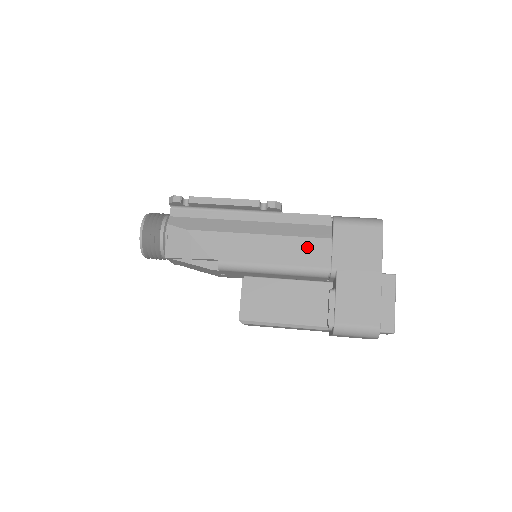
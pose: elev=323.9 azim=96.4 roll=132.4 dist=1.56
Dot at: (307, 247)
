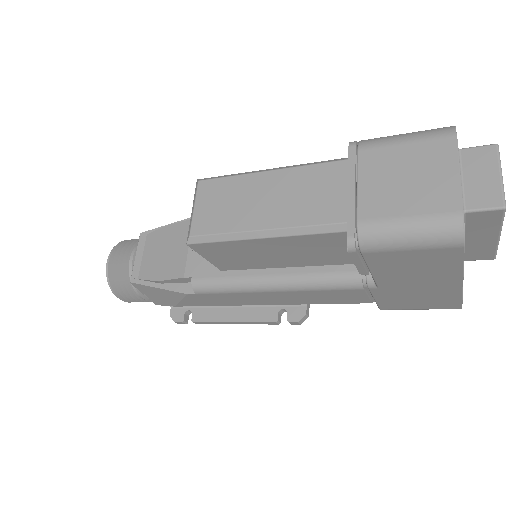
Dot at: occluded
